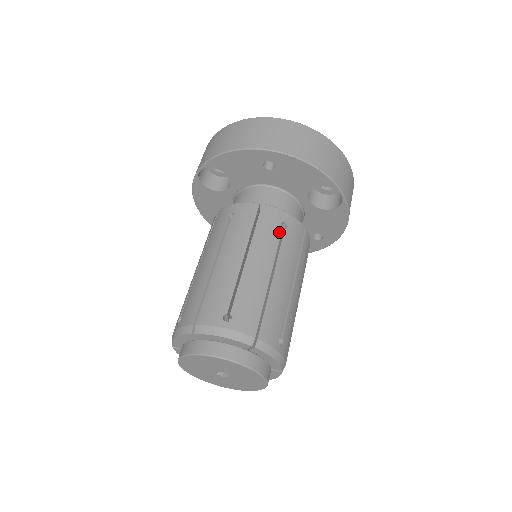
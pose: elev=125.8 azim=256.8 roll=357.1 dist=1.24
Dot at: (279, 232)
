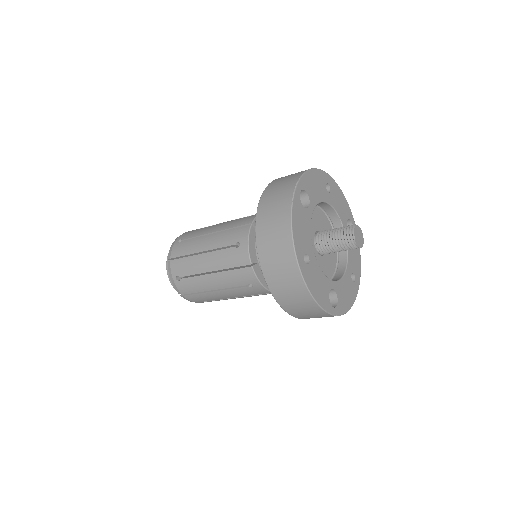
Dot at: (243, 284)
